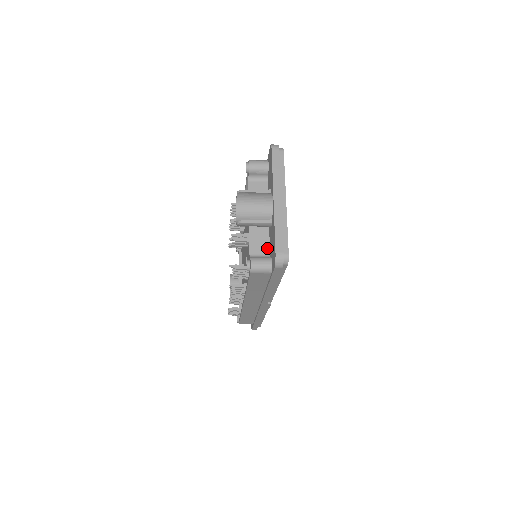
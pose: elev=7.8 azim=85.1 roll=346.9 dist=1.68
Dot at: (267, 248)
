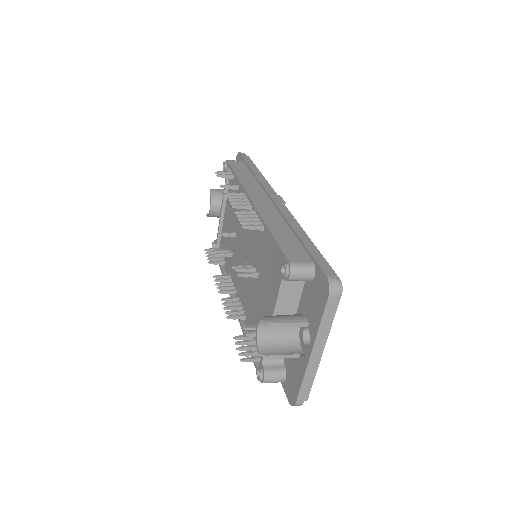
Dot at: occluded
